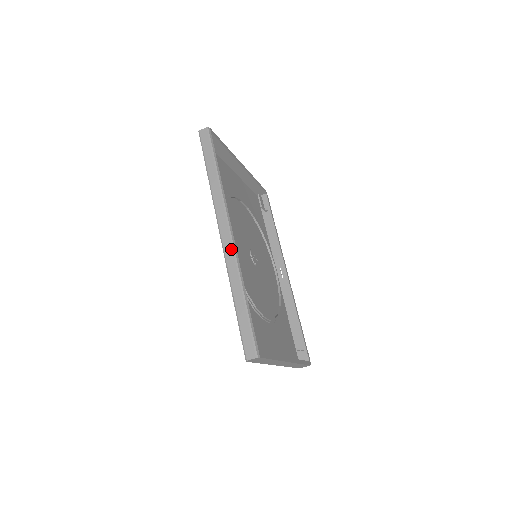
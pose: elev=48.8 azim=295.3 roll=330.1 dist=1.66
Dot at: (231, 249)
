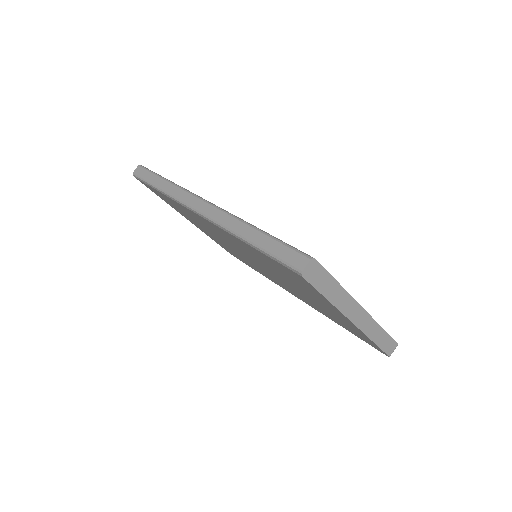
Dot at: (215, 210)
